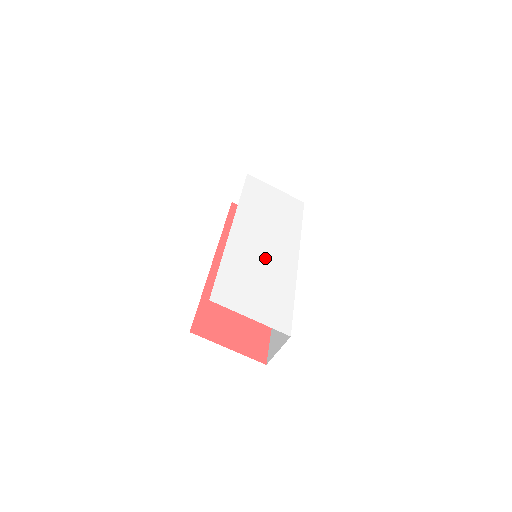
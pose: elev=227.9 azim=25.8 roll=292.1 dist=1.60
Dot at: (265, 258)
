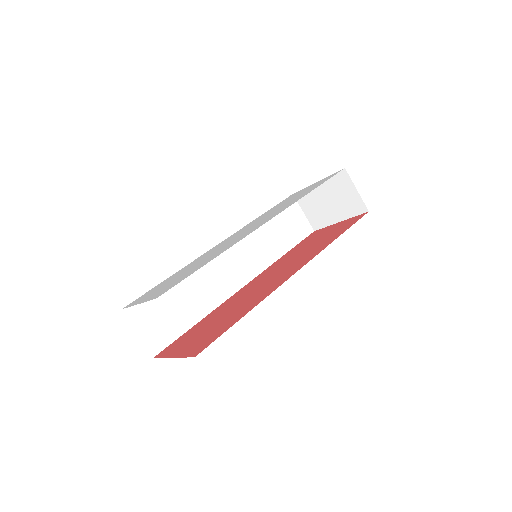
Dot at: (221, 247)
